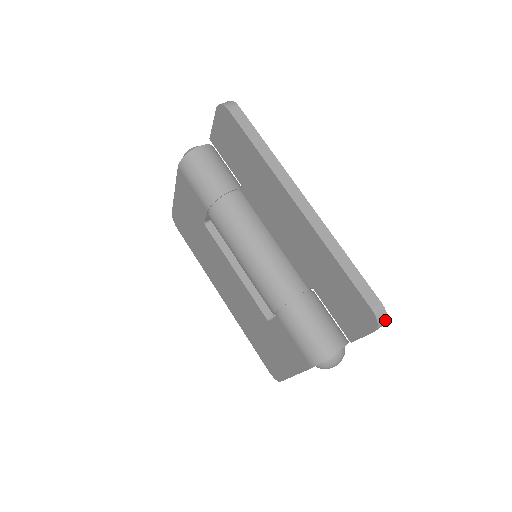
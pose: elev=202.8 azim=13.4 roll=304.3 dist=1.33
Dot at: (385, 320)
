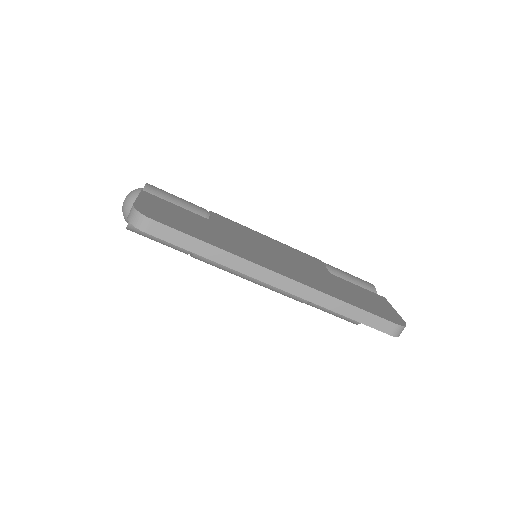
Dot at: (404, 327)
